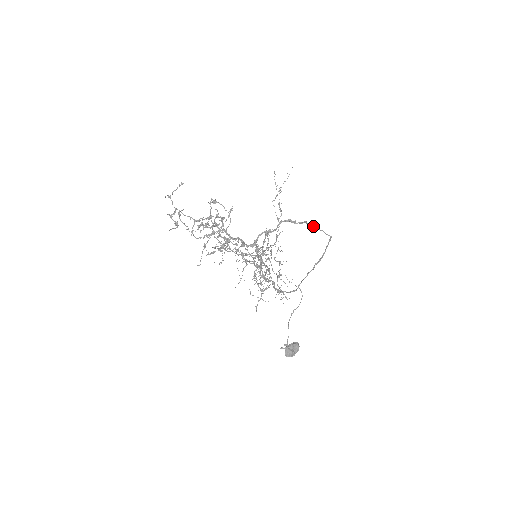
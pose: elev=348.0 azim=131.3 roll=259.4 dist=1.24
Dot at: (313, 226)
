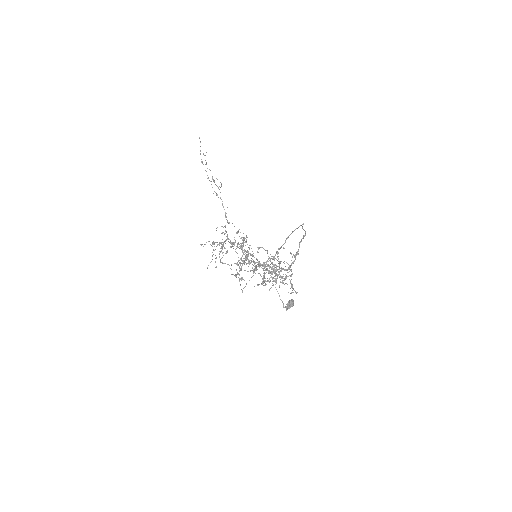
Dot at: occluded
